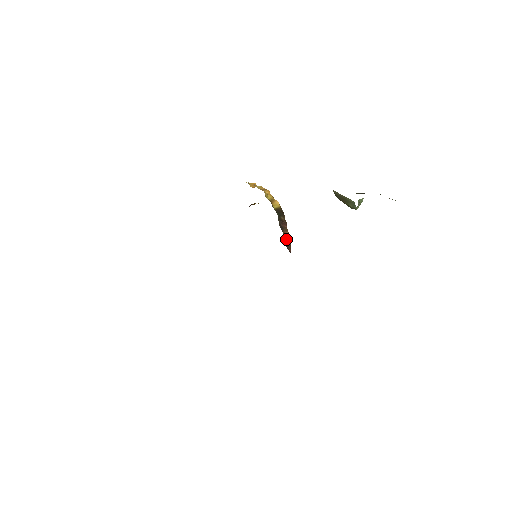
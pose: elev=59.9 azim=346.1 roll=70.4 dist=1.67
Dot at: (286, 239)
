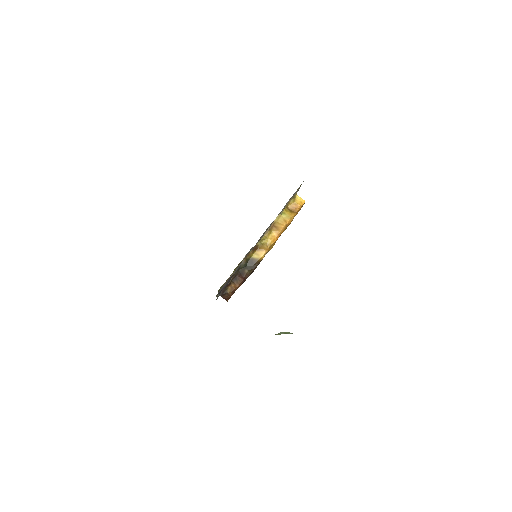
Dot at: (229, 289)
